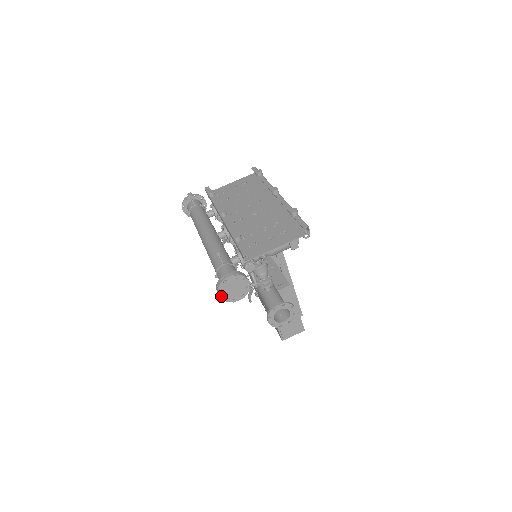
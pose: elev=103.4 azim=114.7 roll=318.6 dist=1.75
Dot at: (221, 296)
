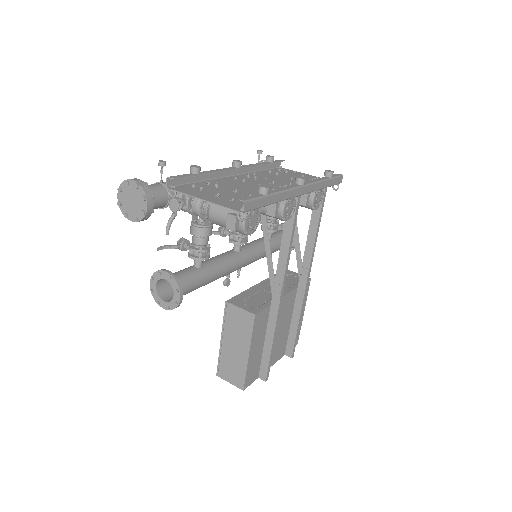
Dot at: (119, 198)
